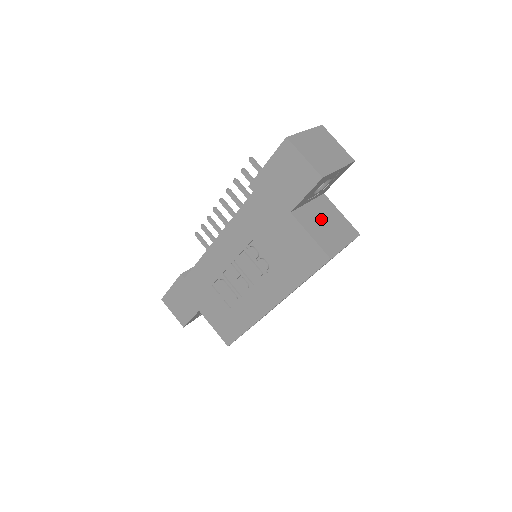
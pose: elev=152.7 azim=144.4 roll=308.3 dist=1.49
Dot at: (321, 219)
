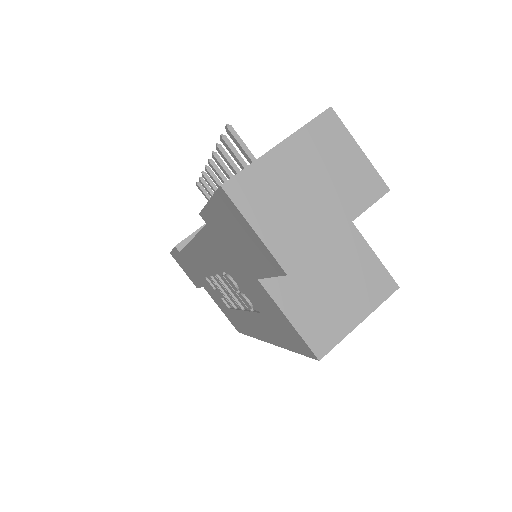
Dot at: (321, 275)
